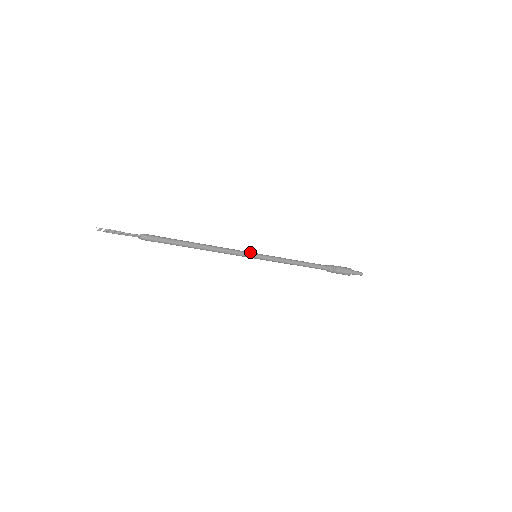
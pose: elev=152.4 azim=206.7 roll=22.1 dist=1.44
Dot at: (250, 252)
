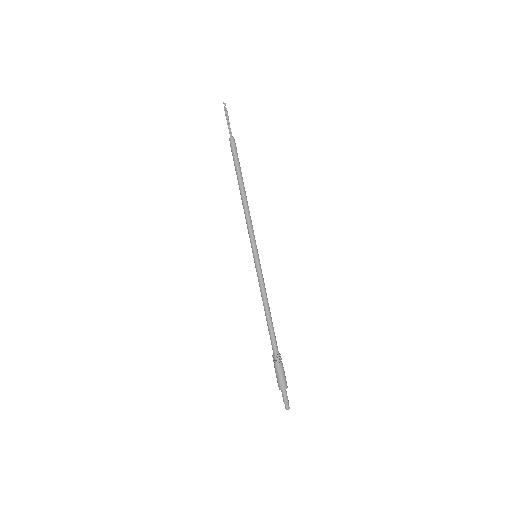
Dot at: occluded
